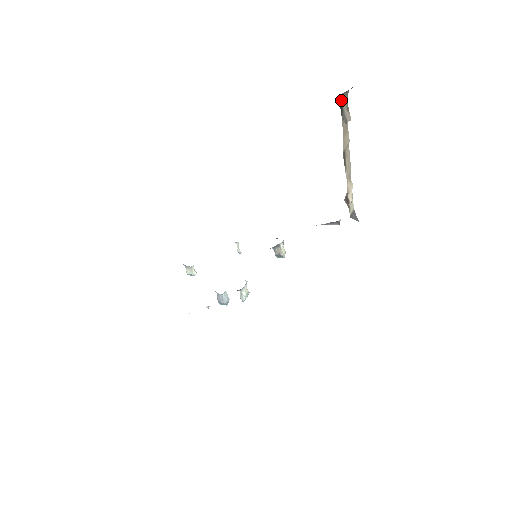
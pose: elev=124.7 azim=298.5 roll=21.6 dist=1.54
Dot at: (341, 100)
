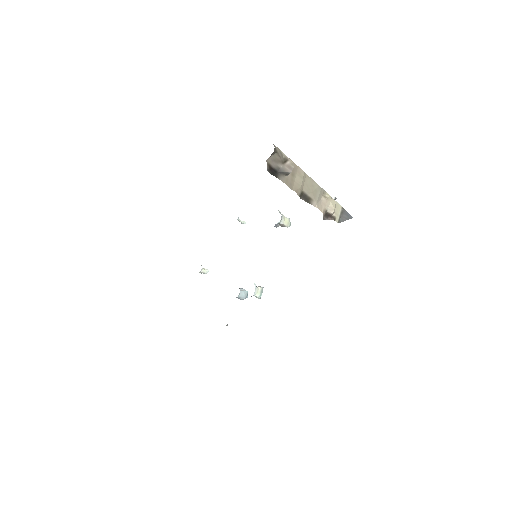
Dot at: (268, 167)
